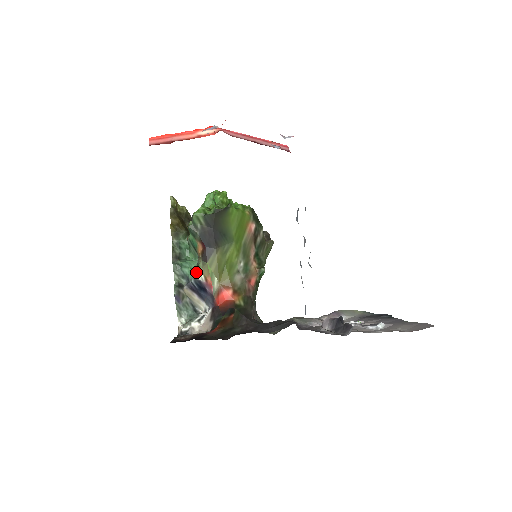
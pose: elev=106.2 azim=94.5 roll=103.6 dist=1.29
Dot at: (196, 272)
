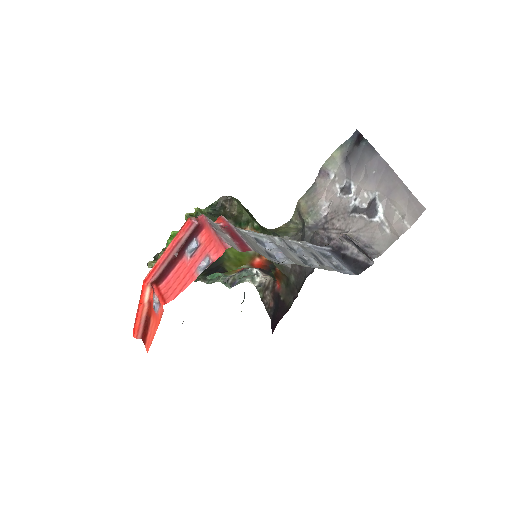
Dot at: (227, 276)
